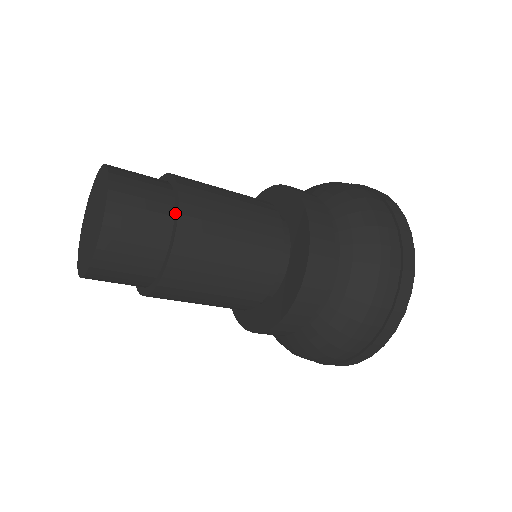
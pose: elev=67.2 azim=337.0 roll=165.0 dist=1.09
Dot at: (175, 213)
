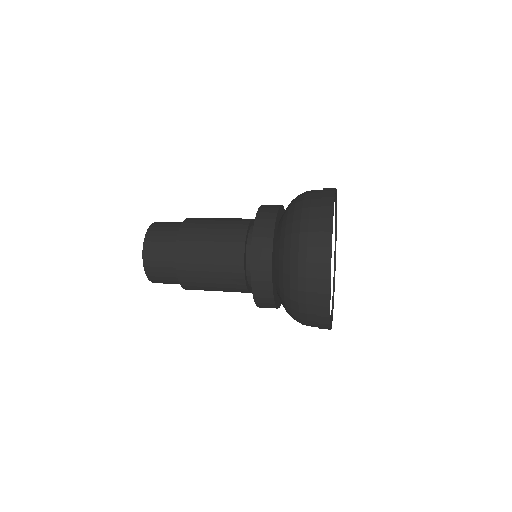
Dot at: (178, 272)
